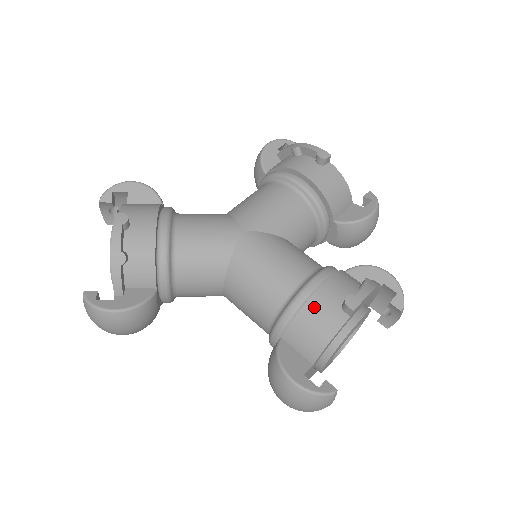
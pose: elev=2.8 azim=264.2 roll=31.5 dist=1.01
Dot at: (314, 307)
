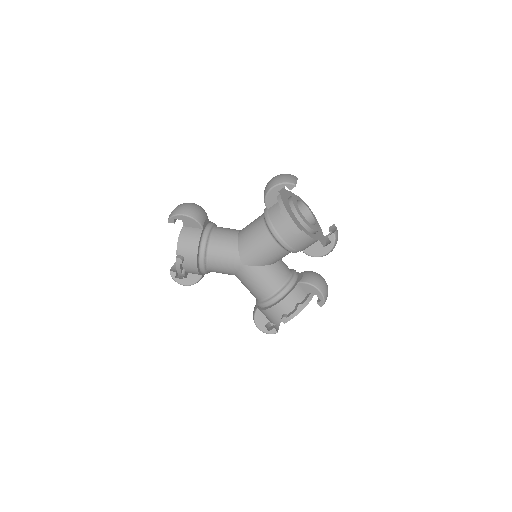
Dot at: (270, 312)
